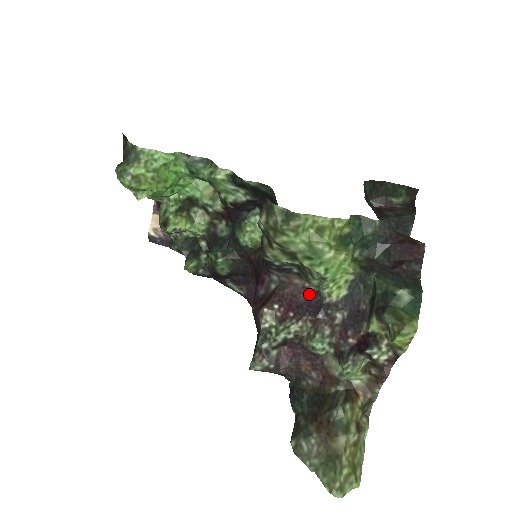
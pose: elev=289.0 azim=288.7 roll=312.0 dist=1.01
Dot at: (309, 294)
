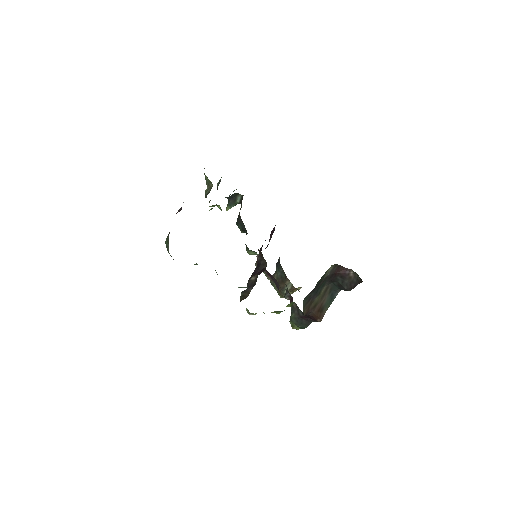
Dot at: occluded
